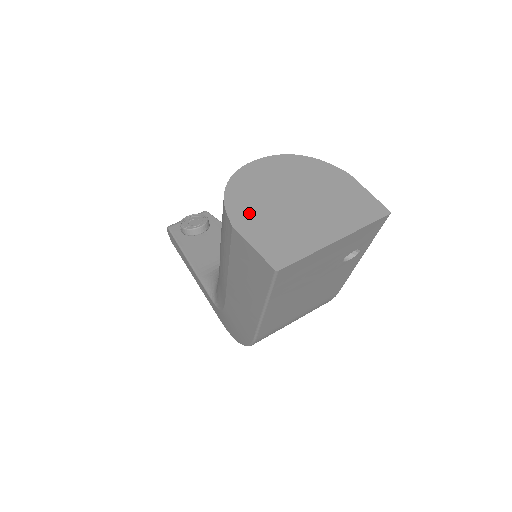
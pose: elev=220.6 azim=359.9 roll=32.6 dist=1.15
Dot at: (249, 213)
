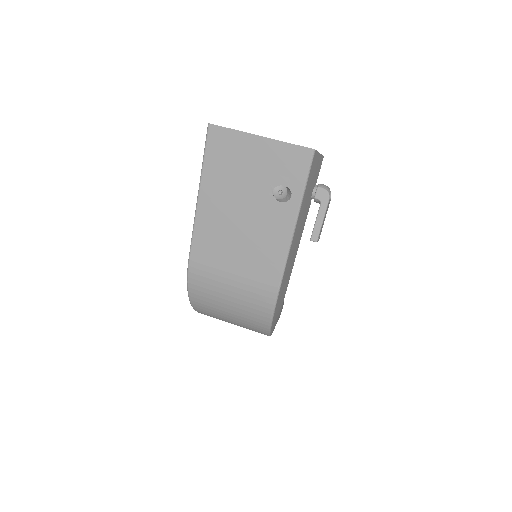
Dot at: occluded
